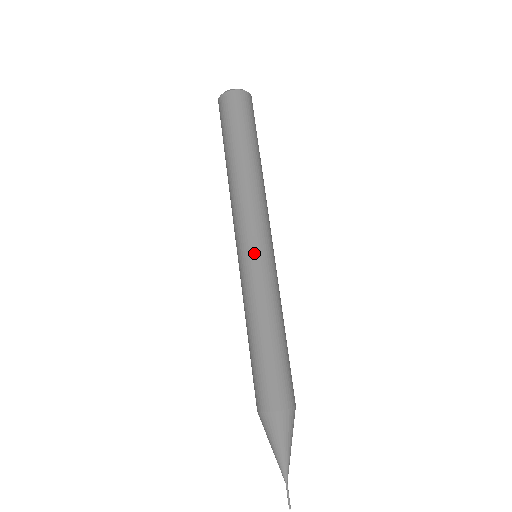
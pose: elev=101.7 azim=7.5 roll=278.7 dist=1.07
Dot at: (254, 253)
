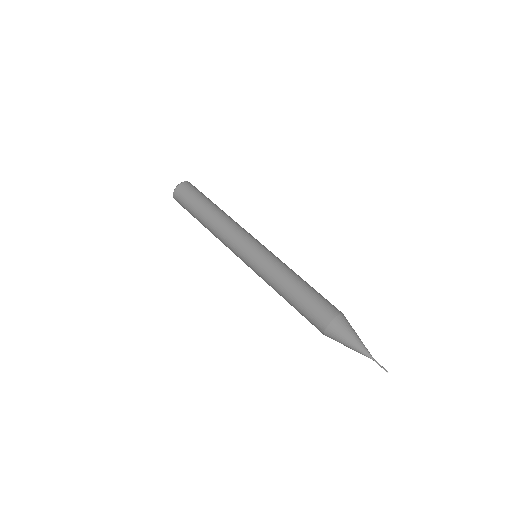
Dot at: (264, 246)
